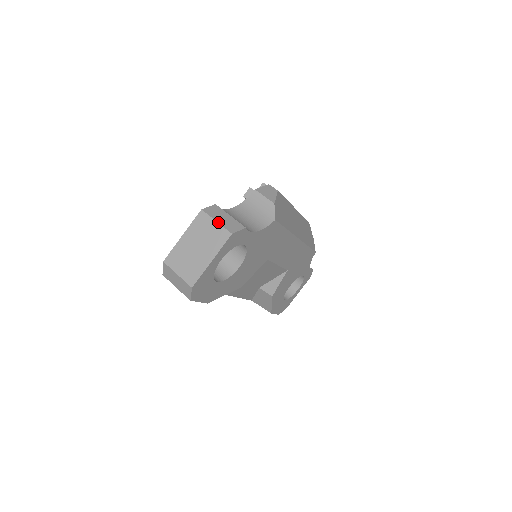
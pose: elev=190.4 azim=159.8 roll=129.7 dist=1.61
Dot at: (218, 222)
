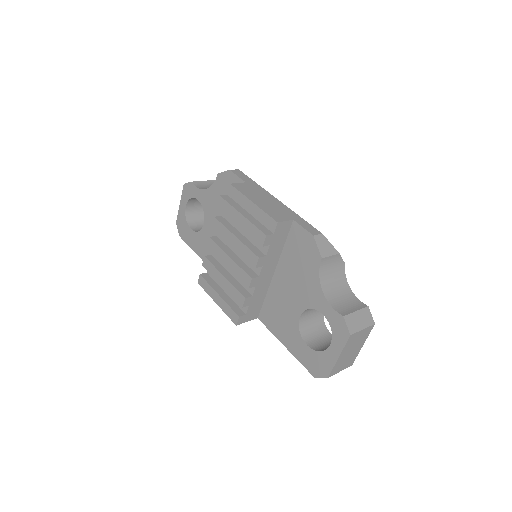
Dot at: (364, 328)
